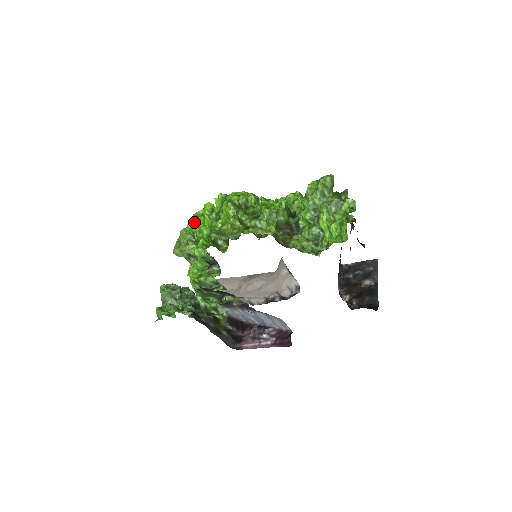
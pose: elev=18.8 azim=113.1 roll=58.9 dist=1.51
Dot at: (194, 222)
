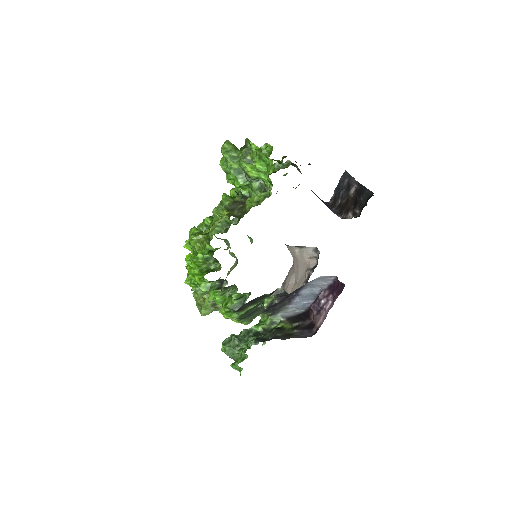
Dot at: (187, 277)
